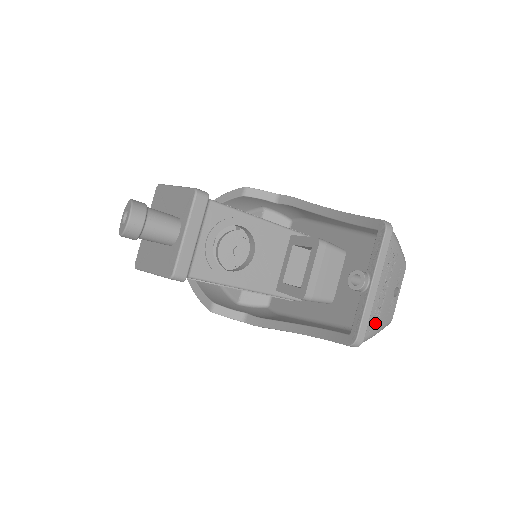
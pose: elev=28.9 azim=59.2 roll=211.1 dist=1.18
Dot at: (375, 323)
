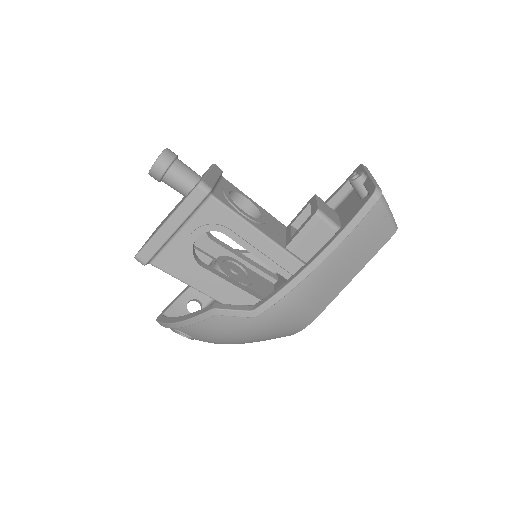
Dot at: occluded
